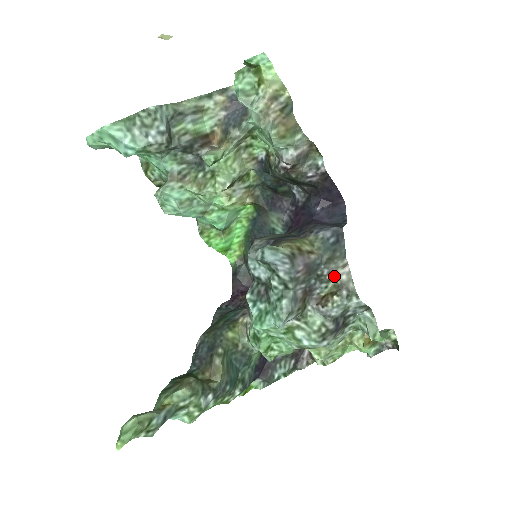
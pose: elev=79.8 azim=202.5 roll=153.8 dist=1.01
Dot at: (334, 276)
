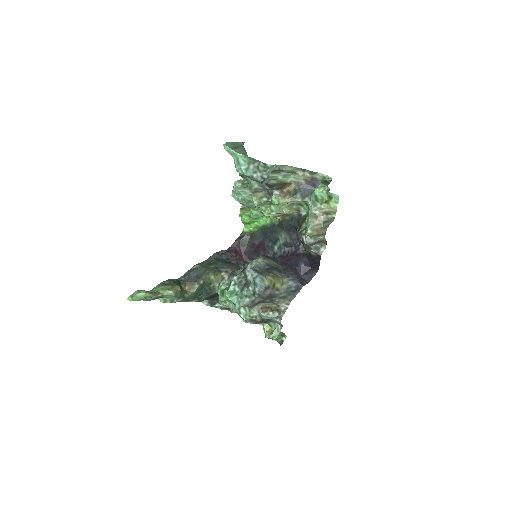
Dot at: (279, 304)
